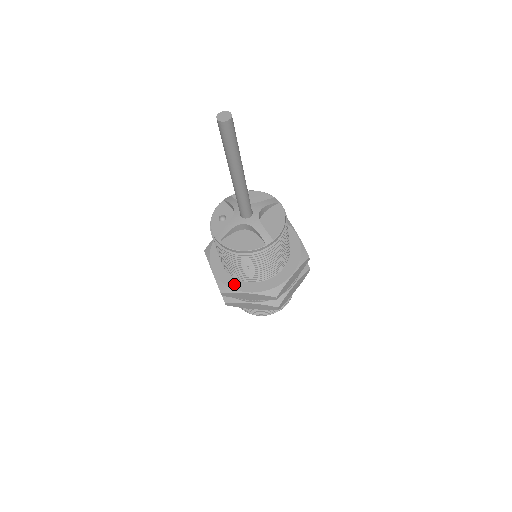
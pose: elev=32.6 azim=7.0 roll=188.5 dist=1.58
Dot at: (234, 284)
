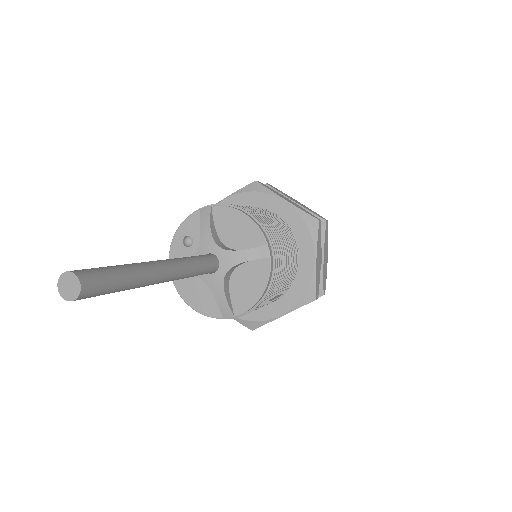
Dot at: occluded
